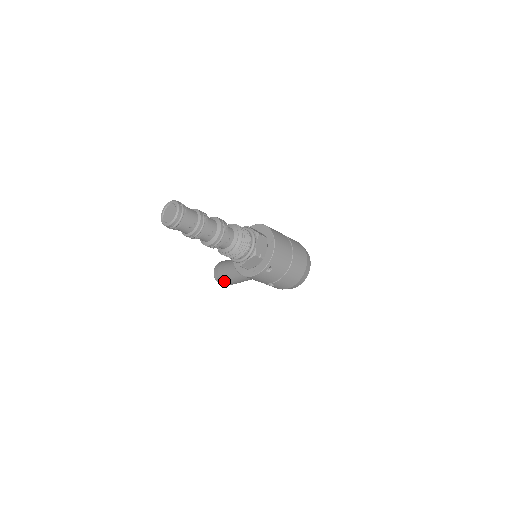
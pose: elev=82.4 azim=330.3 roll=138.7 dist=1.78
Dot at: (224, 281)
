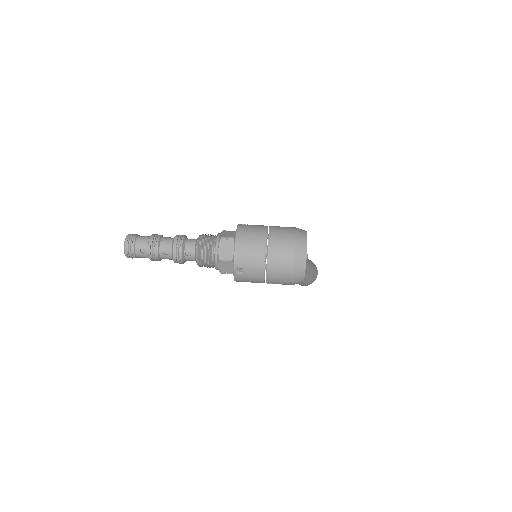
Dot at: occluded
